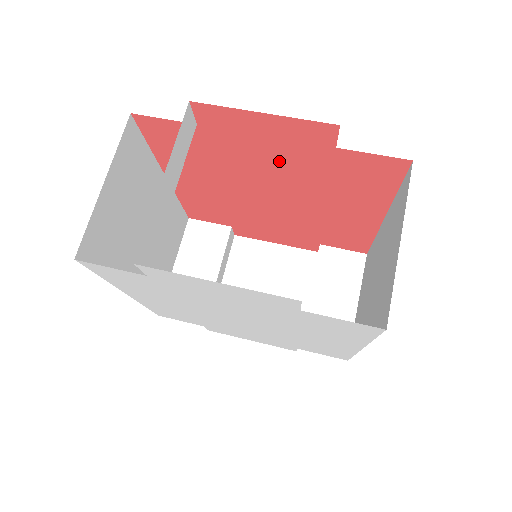
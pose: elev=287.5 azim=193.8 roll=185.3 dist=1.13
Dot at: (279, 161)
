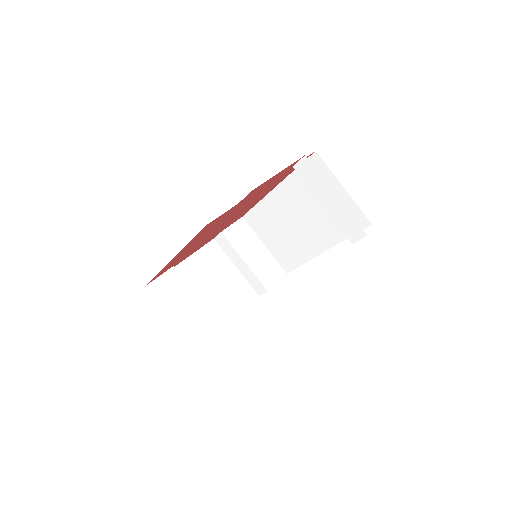
Dot at: occluded
